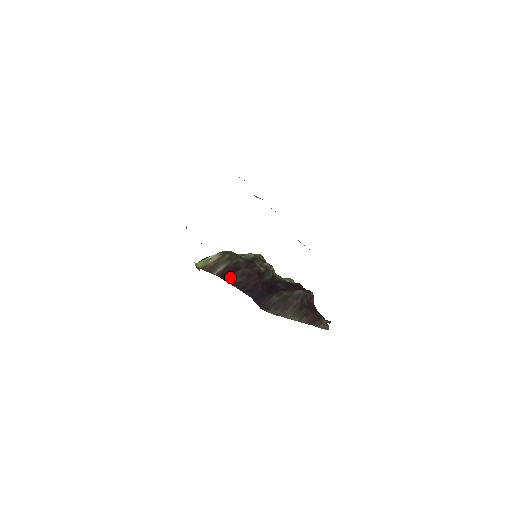
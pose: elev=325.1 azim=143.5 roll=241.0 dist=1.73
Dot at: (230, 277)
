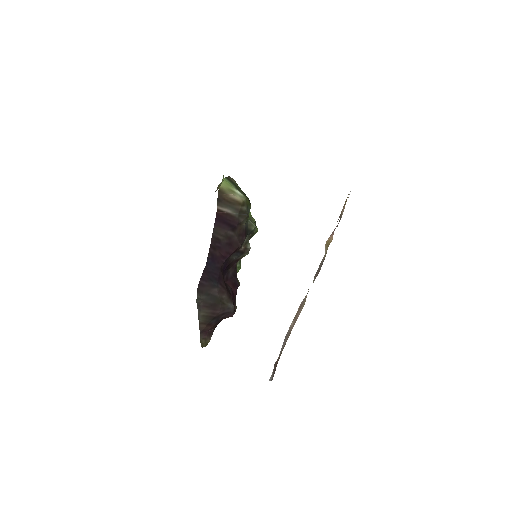
Dot at: (221, 227)
